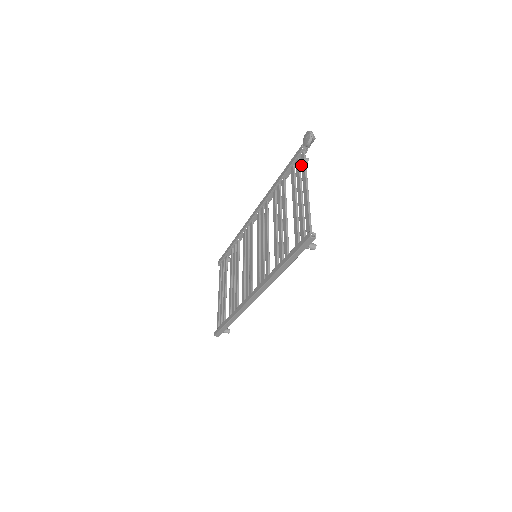
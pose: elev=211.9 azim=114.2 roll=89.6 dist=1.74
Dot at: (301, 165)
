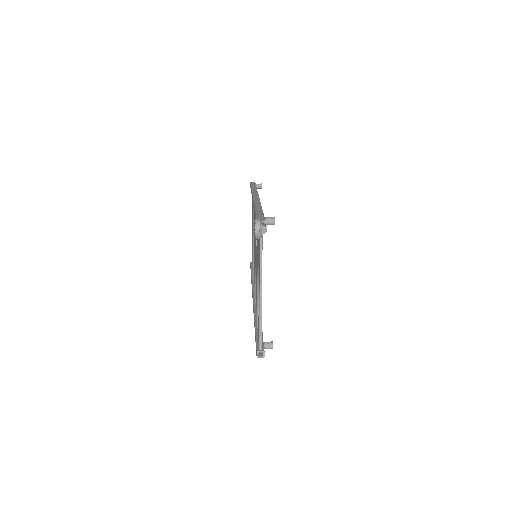
Dot at: (259, 246)
